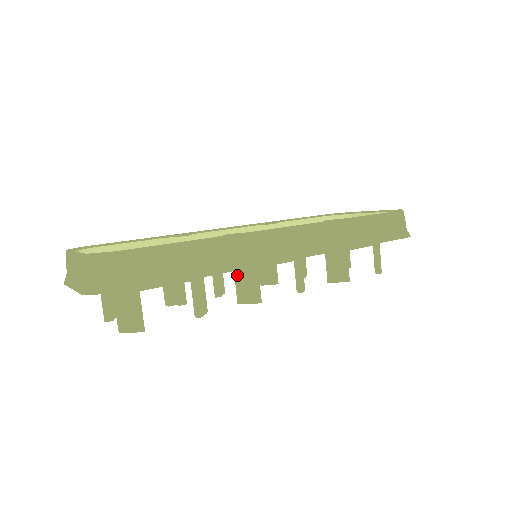
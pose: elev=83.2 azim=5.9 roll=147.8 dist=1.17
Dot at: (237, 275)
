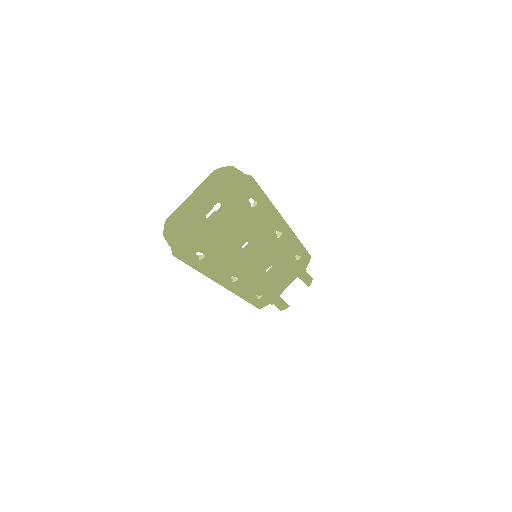
Dot at: occluded
